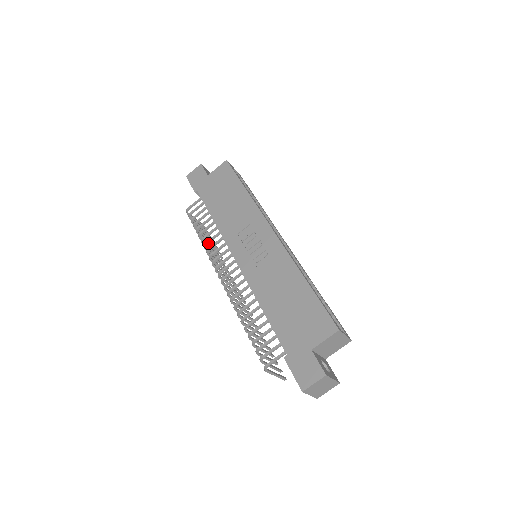
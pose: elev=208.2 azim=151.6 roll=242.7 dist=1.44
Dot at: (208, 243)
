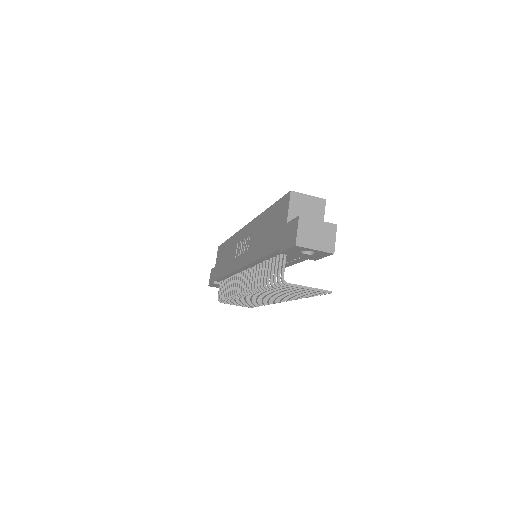
Dot at: occluded
